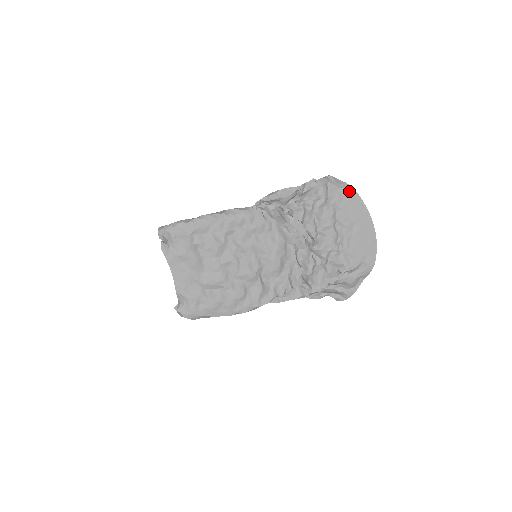
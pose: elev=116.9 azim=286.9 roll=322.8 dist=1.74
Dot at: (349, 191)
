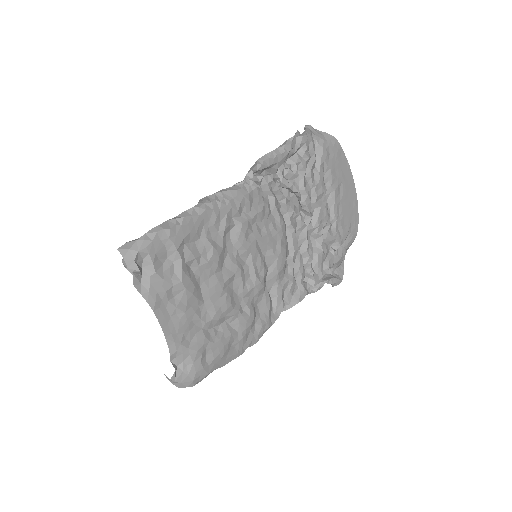
Dot at: (334, 143)
